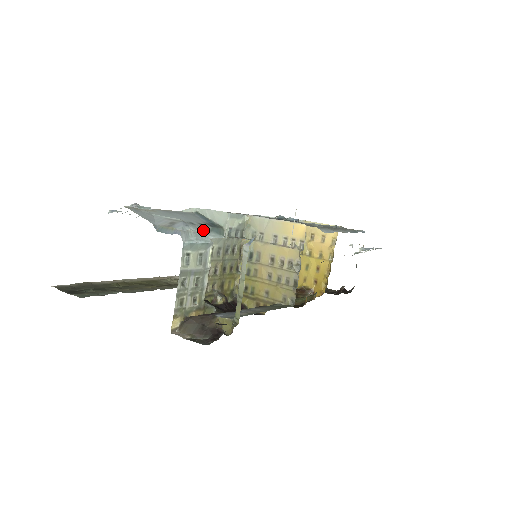
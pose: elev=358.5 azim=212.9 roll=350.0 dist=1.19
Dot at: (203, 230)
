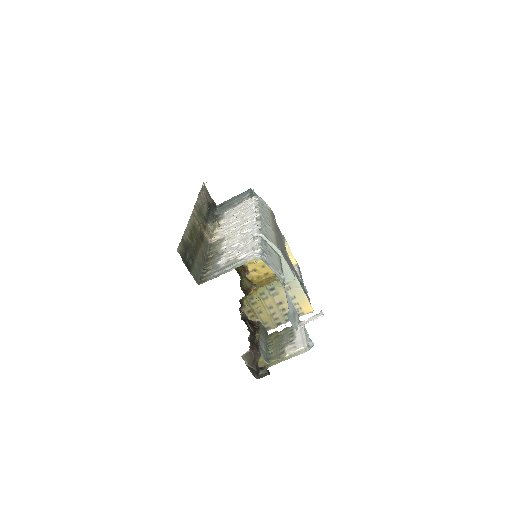
Dot at: occluded
